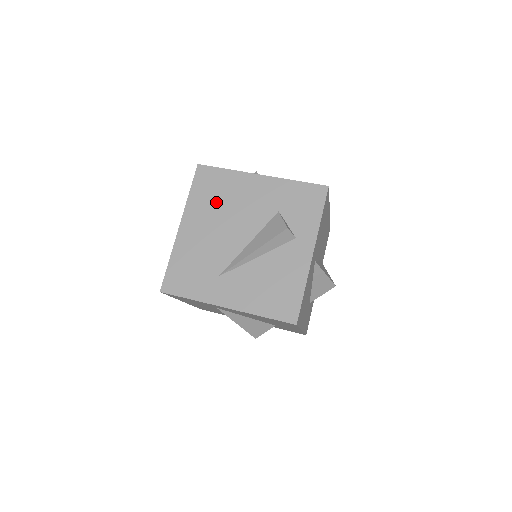
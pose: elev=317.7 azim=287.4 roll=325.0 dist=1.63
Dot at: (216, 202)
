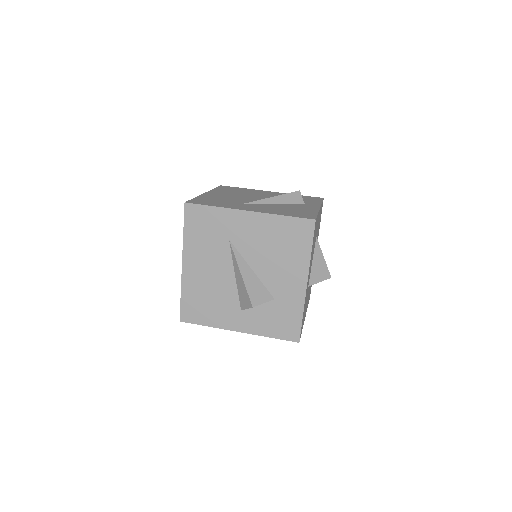
Dot at: (236, 192)
